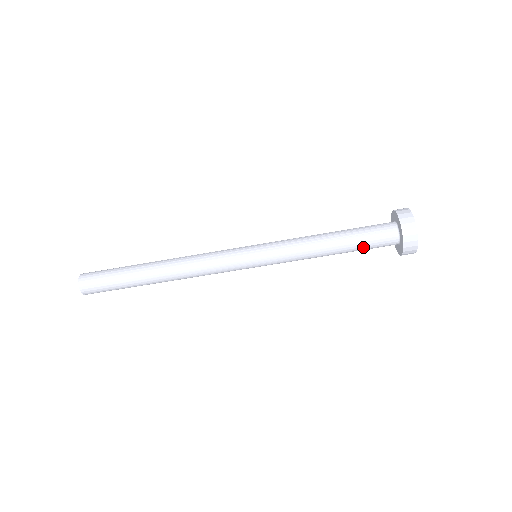
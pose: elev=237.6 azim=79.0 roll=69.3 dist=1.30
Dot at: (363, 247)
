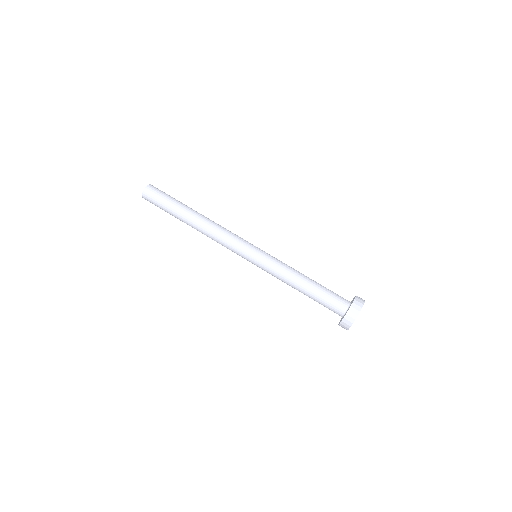
Dot at: (324, 295)
